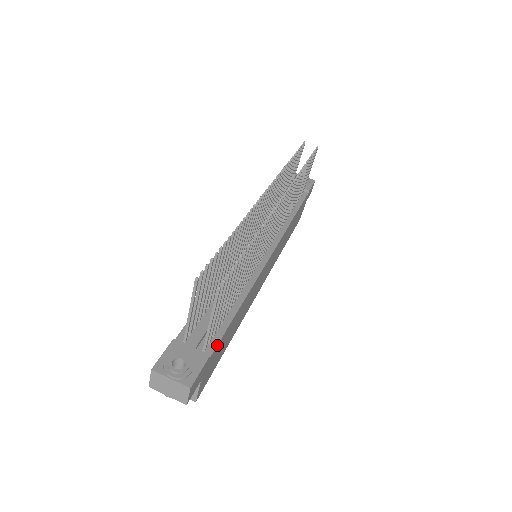
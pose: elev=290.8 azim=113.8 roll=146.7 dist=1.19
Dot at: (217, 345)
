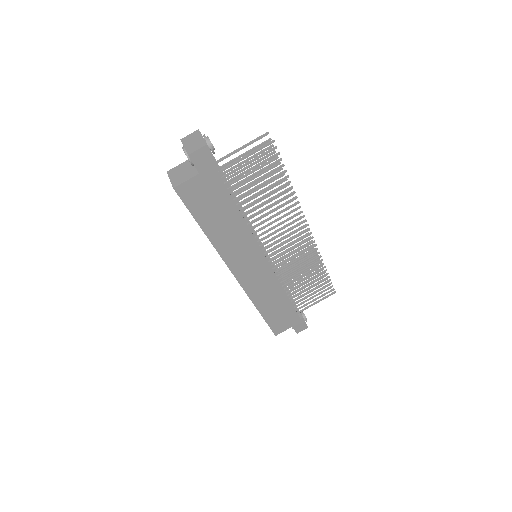
Dot at: (223, 182)
